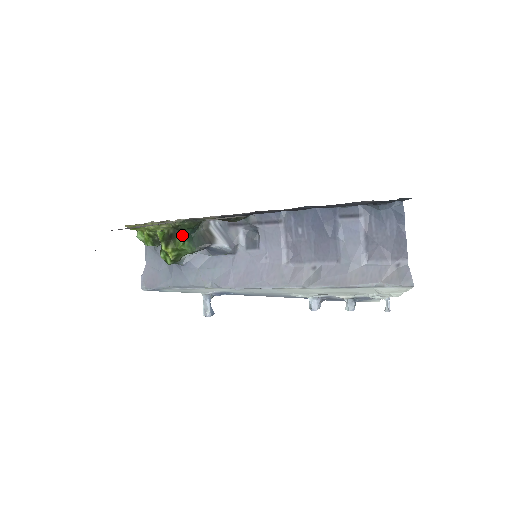
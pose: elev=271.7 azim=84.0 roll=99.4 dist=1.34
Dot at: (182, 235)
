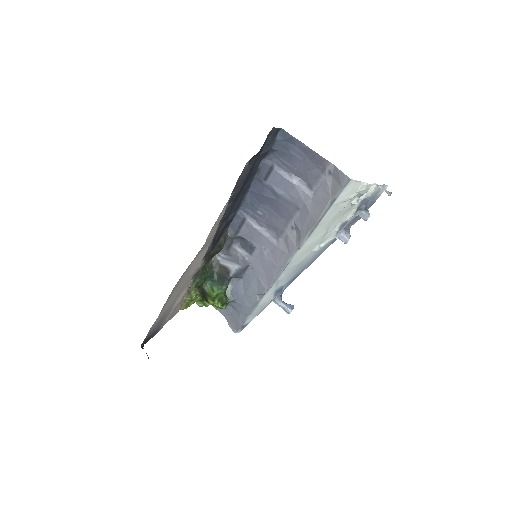
Dot at: (207, 287)
